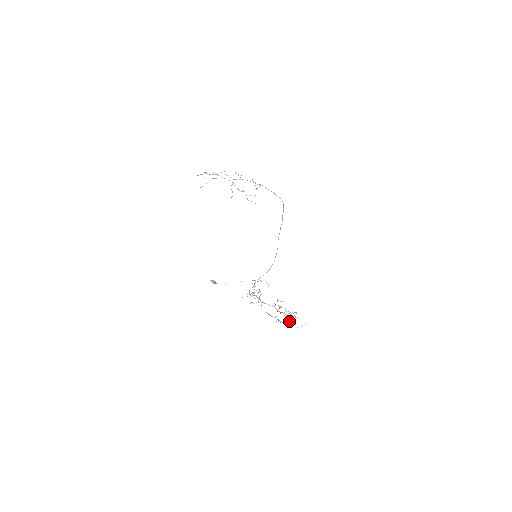
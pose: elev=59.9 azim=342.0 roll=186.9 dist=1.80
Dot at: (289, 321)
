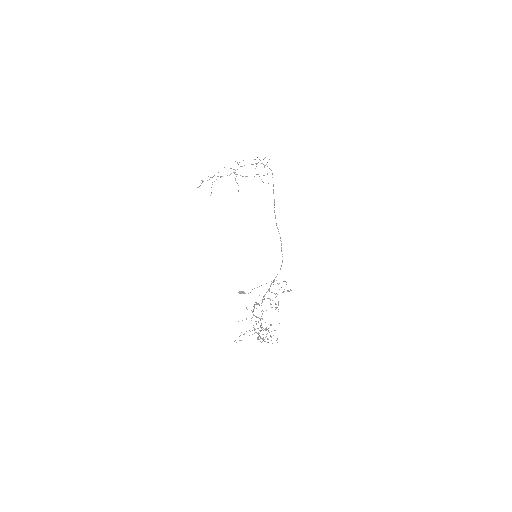
Dot at: occluded
